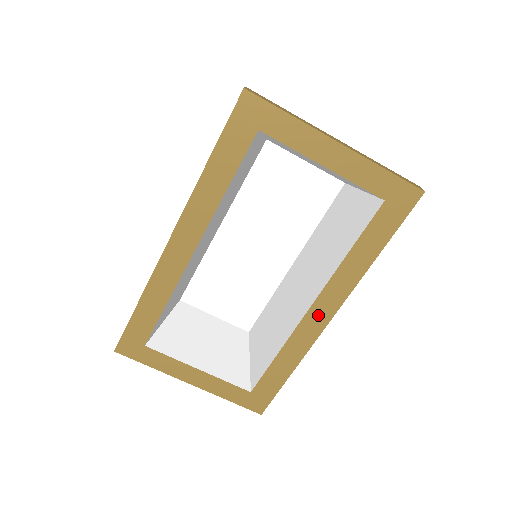
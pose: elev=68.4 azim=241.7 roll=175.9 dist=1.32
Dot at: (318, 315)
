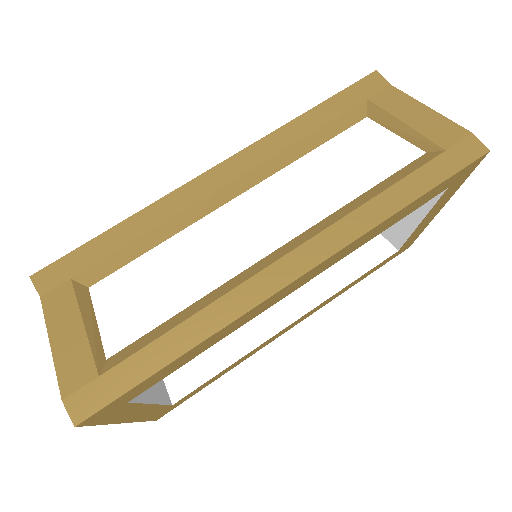
Dot at: (287, 329)
